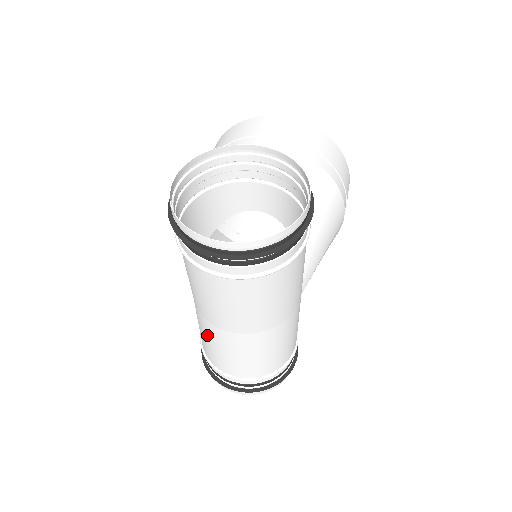
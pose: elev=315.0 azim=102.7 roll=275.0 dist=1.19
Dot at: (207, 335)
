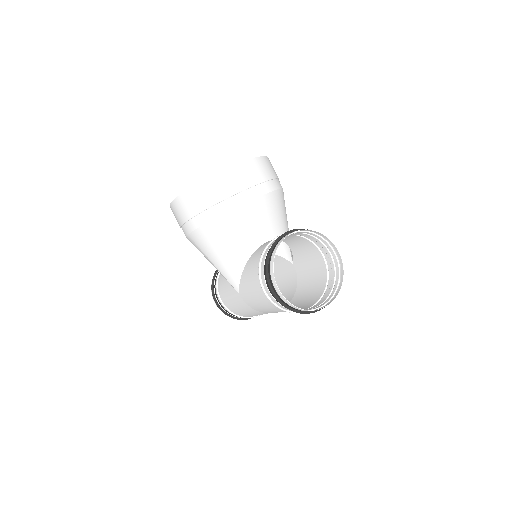
Dot at: (256, 314)
